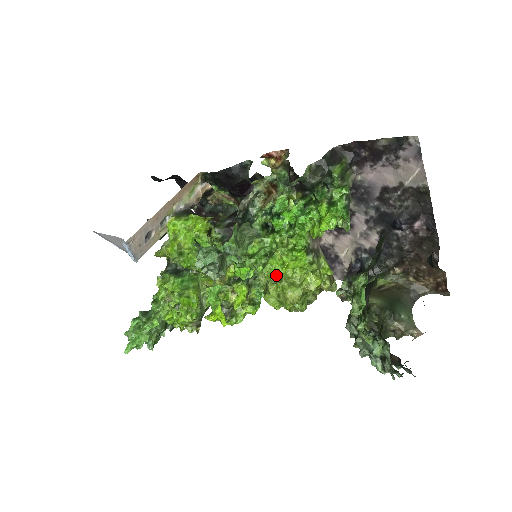
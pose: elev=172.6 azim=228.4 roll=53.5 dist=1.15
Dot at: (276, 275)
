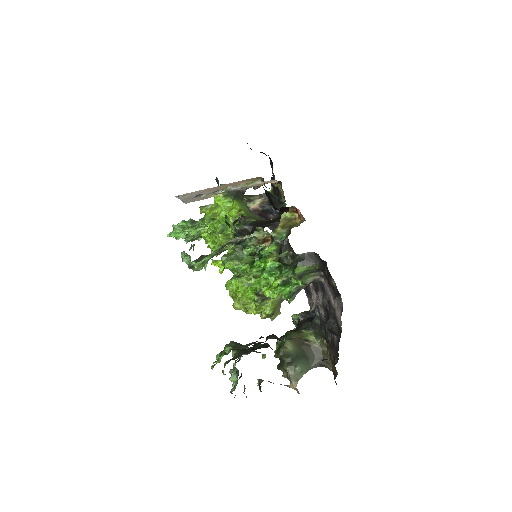
Dot at: (230, 290)
